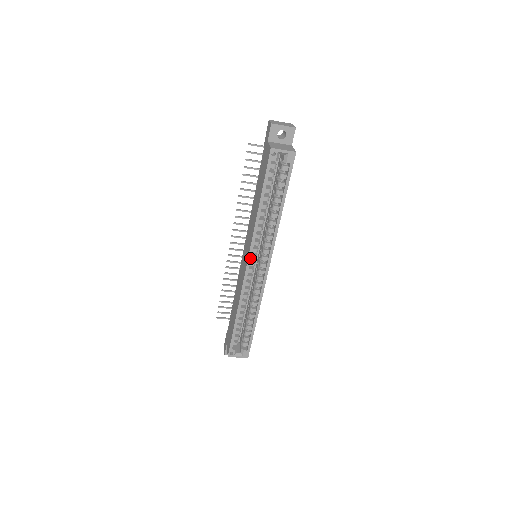
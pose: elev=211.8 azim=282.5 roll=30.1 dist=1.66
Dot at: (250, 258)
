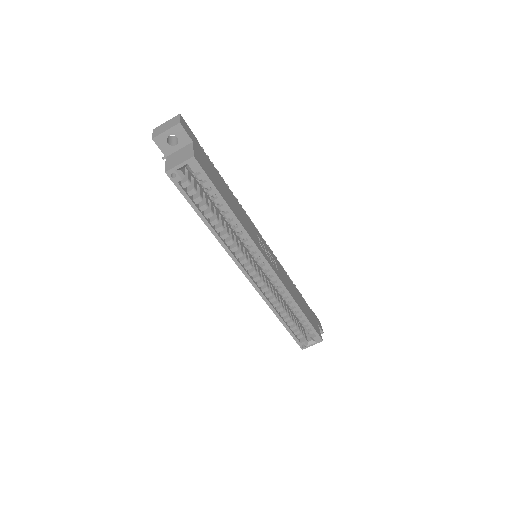
Dot at: (244, 271)
